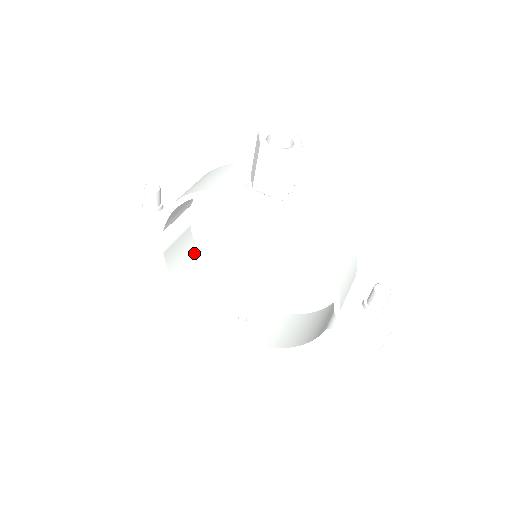
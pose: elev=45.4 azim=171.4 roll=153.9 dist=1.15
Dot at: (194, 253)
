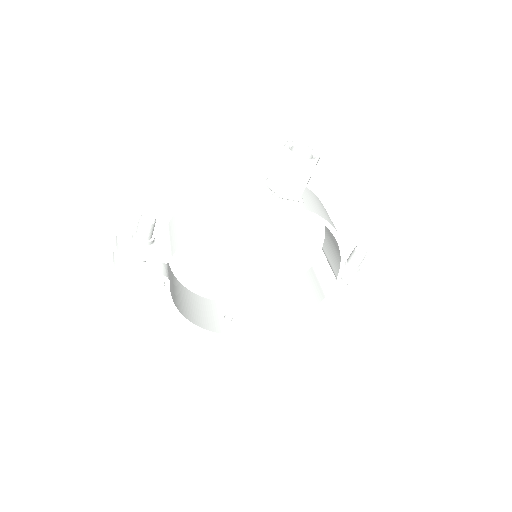
Dot at: (171, 274)
